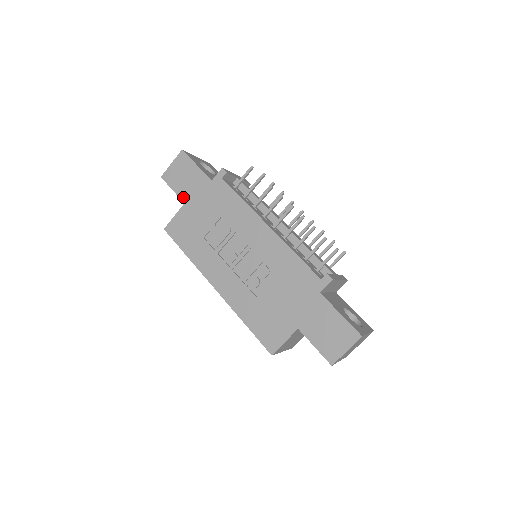
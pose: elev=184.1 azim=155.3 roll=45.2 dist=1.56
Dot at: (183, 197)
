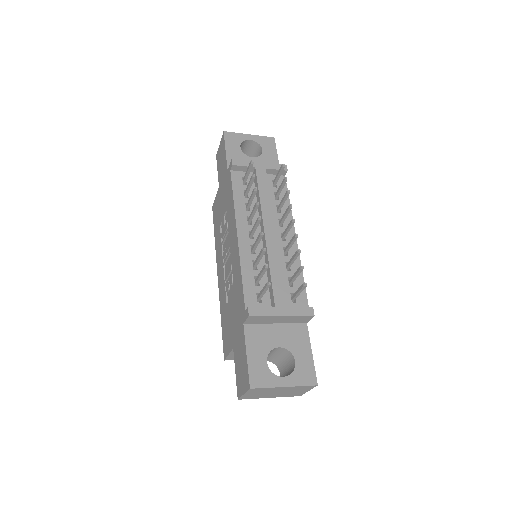
Dot at: (219, 181)
